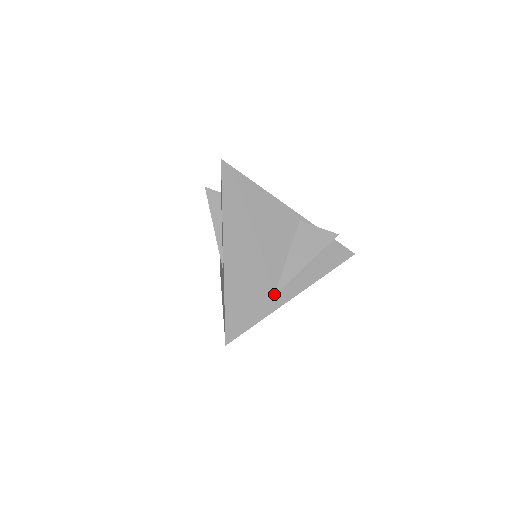
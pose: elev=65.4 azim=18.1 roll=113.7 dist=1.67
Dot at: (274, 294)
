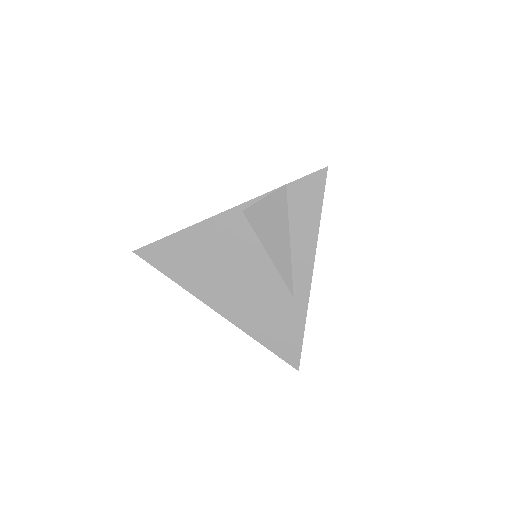
Dot at: (292, 296)
